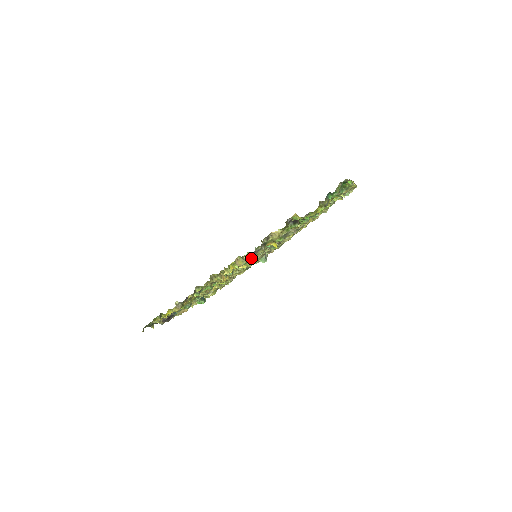
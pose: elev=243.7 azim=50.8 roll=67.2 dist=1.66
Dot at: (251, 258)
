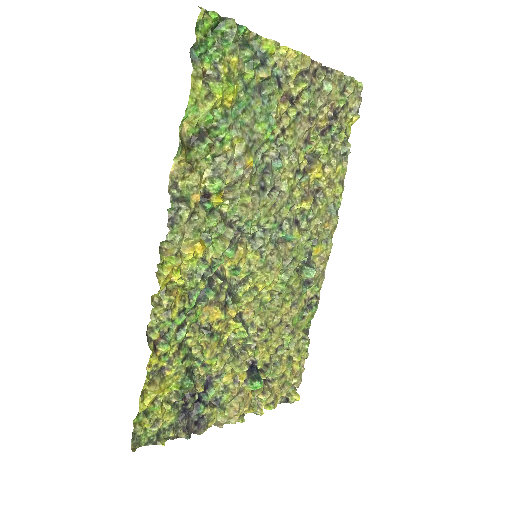
Dot at: (180, 234)
